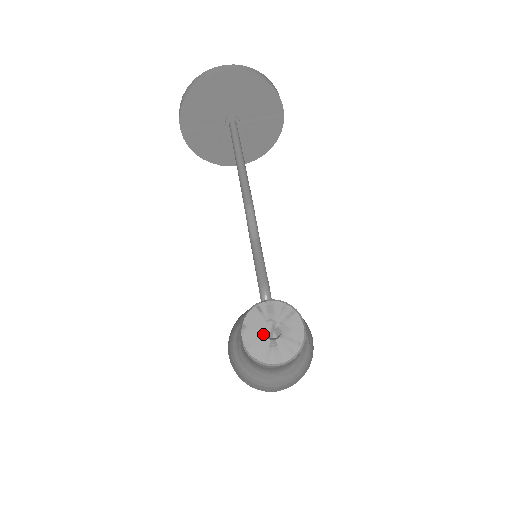
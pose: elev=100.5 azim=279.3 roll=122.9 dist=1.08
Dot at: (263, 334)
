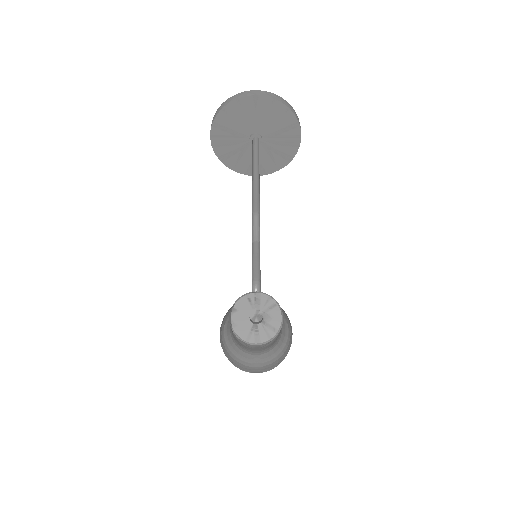
Dot at: (248, 318)
